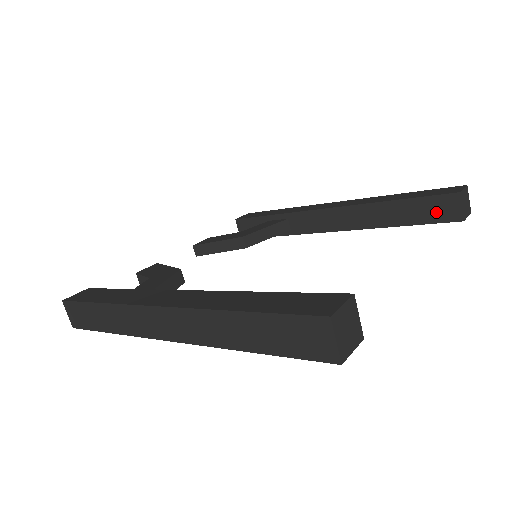
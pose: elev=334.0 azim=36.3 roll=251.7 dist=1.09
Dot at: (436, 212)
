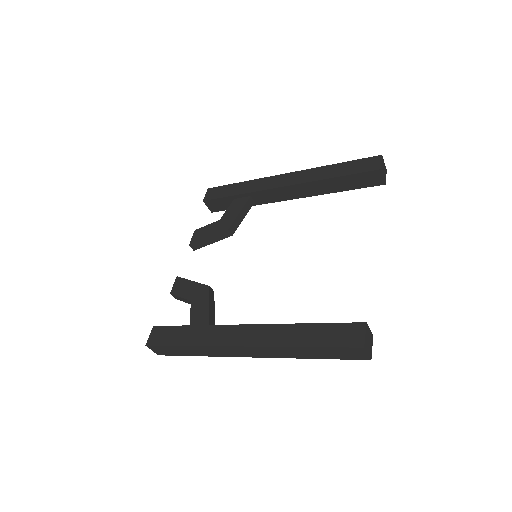
Dot at: (366, 181)
